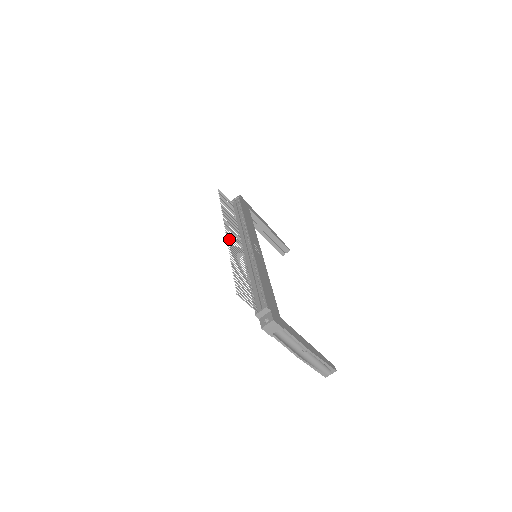
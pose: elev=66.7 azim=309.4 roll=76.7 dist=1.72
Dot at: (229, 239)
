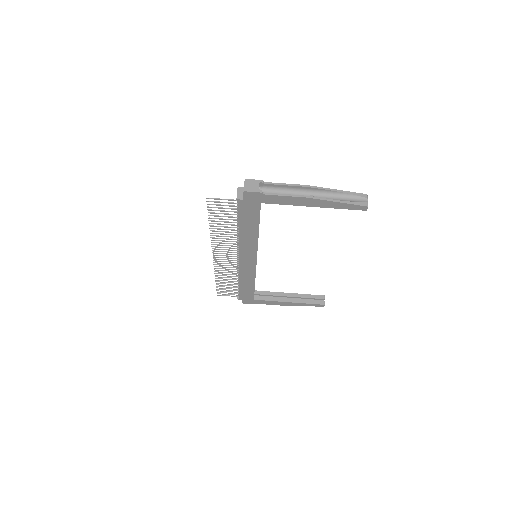
Dot at: (216, 251)
